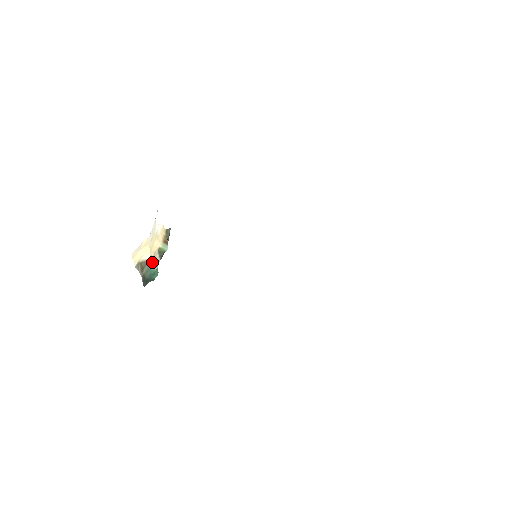
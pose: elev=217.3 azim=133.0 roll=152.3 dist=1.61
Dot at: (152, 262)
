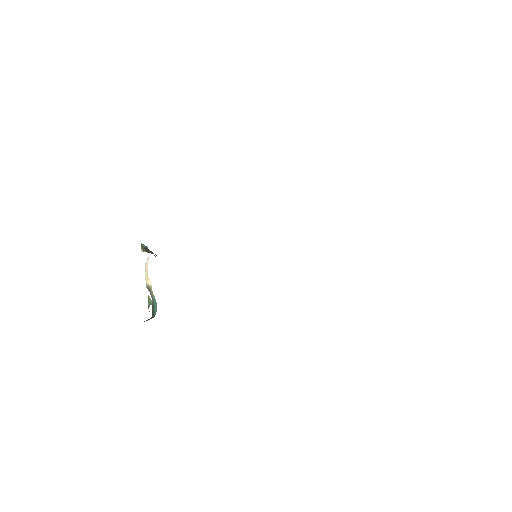
Dot at: occluded
